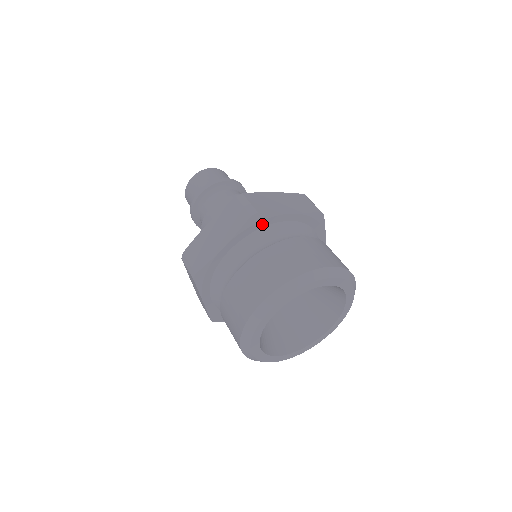
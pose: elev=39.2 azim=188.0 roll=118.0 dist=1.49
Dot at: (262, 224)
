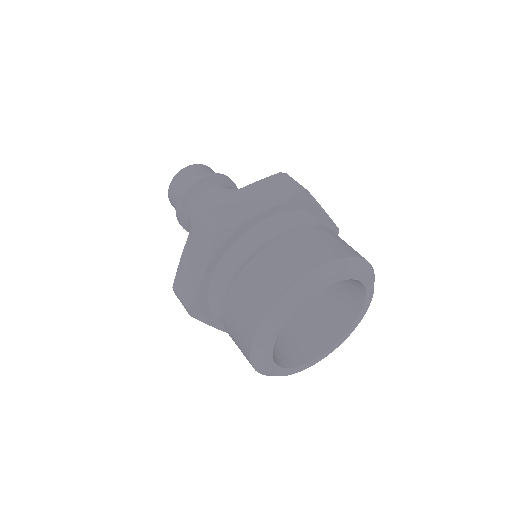
Dot at: (304, 206)
